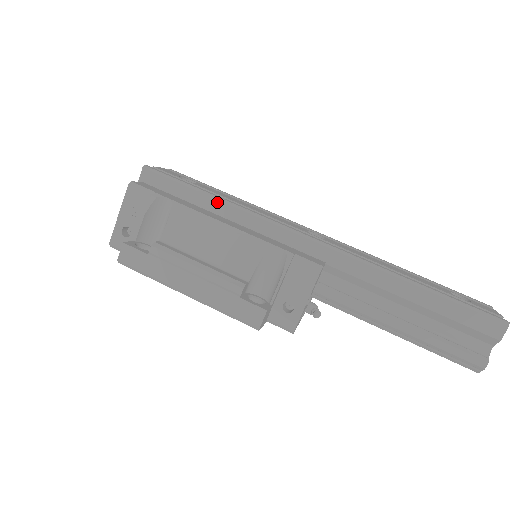
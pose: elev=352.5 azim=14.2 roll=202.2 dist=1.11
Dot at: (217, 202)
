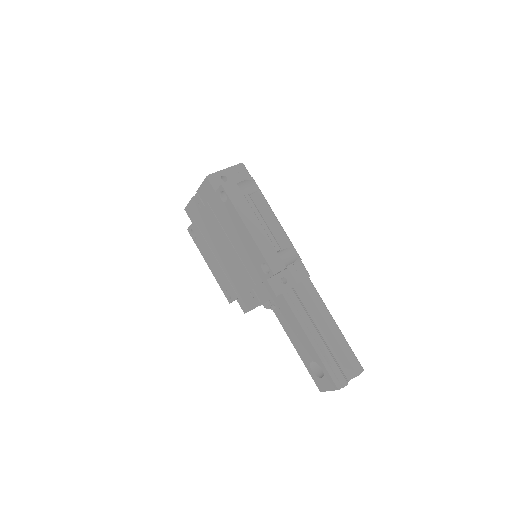
Dot at: occluded
